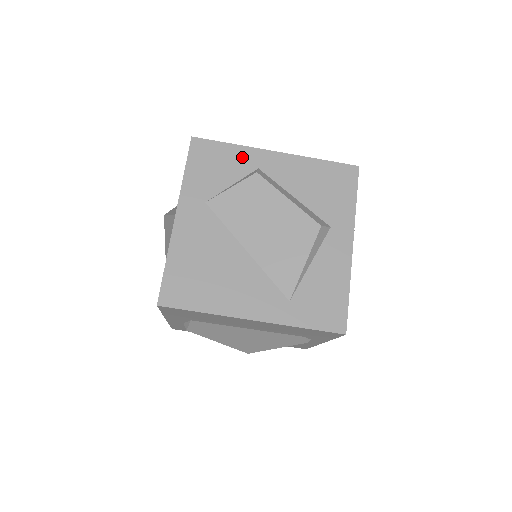
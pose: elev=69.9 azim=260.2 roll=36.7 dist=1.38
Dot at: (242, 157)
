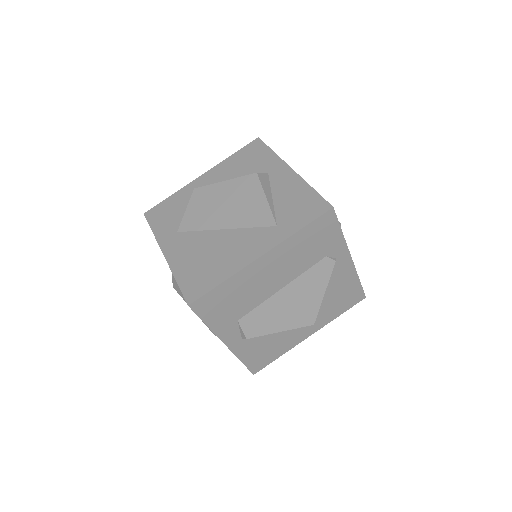
Dot at: (182, 195)
